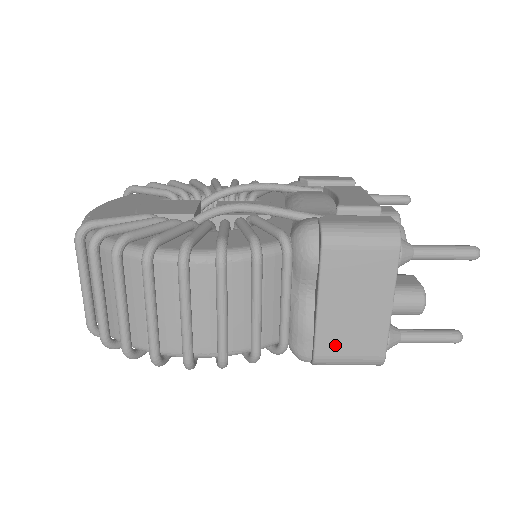
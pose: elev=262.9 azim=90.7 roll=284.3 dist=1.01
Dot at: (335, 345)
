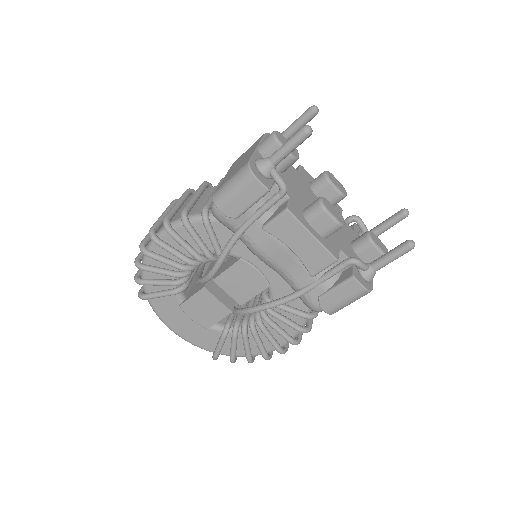
Dot at: occluded
